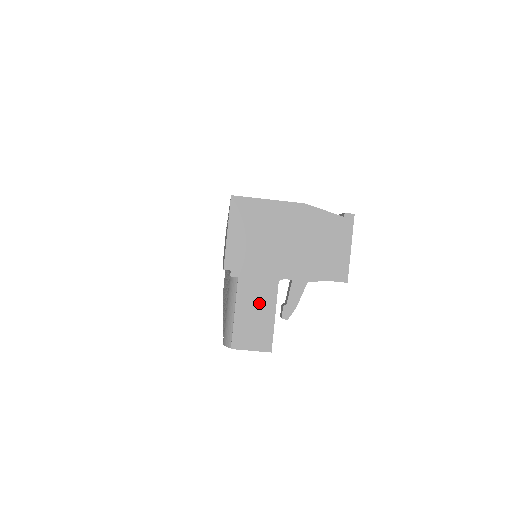
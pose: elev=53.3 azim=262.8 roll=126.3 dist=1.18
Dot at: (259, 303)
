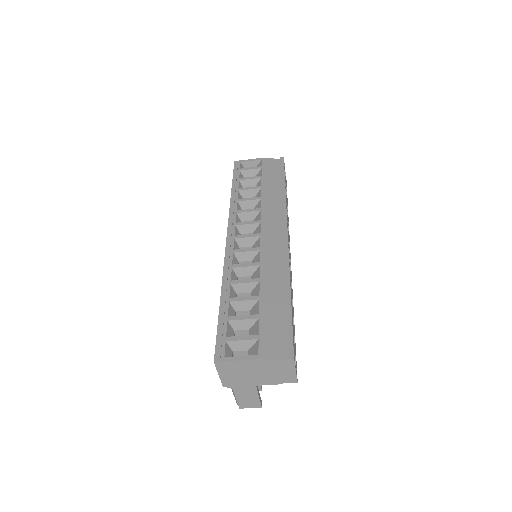
Dot at: (248, 394)
